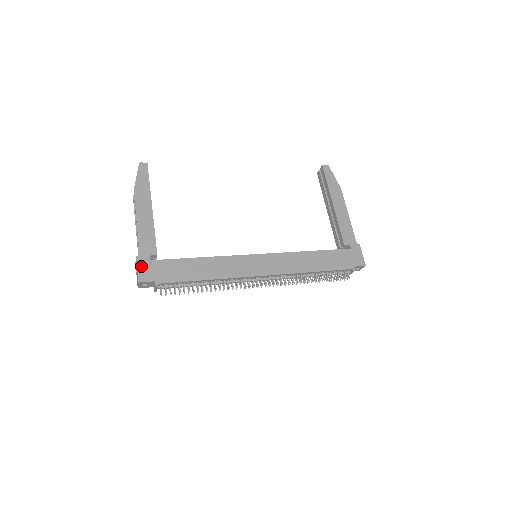
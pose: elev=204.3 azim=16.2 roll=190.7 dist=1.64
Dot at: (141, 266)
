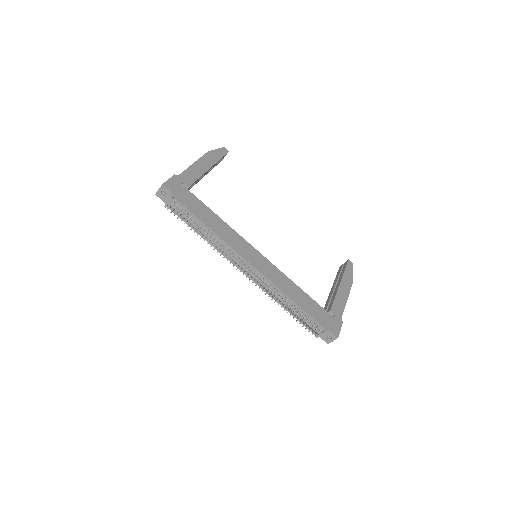
Dot at: (173, 180)
